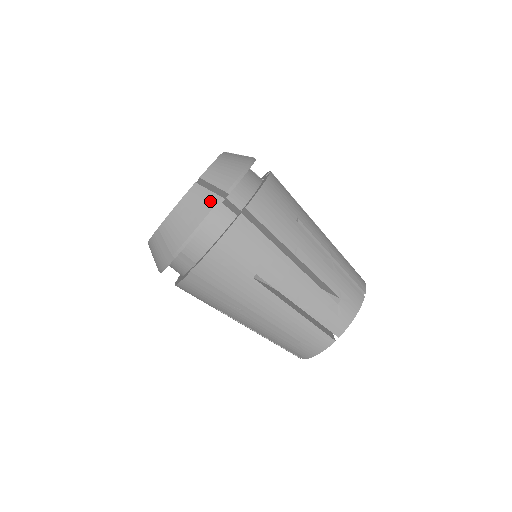
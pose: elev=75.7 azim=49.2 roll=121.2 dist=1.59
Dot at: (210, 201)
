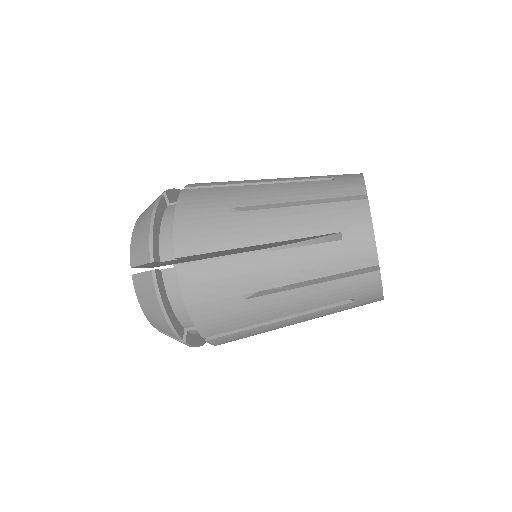
Dot at: occluded
